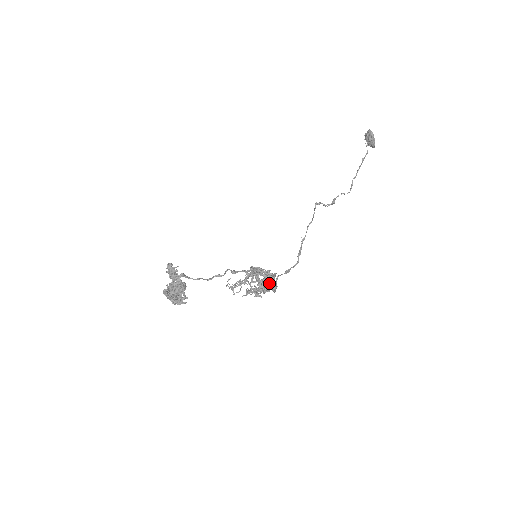
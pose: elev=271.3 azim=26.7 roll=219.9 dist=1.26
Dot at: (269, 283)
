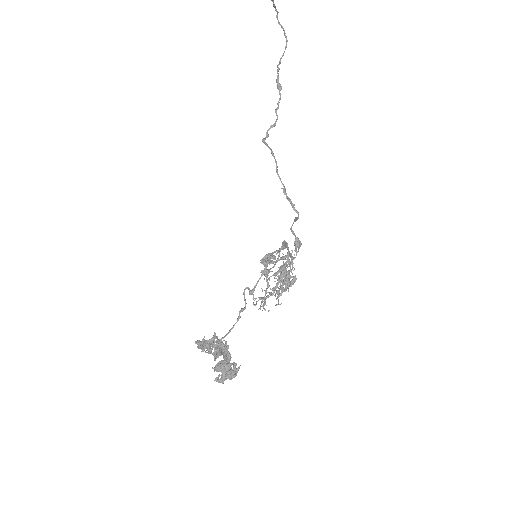
Dot at: (289, 272)
